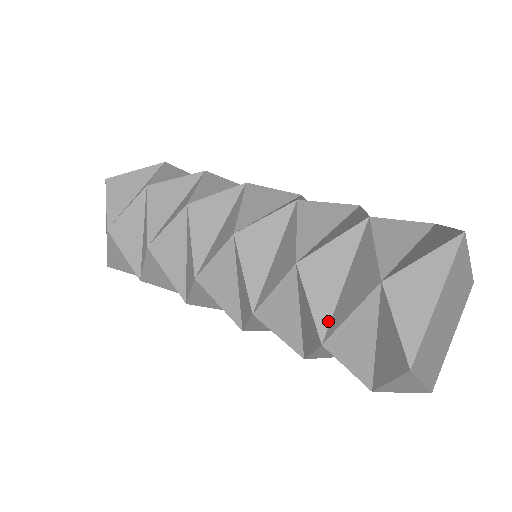
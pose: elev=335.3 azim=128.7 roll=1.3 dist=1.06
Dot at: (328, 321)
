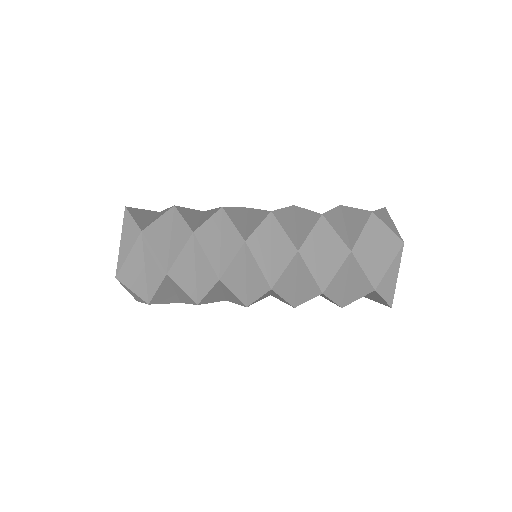
Dot at: (348, 242)
